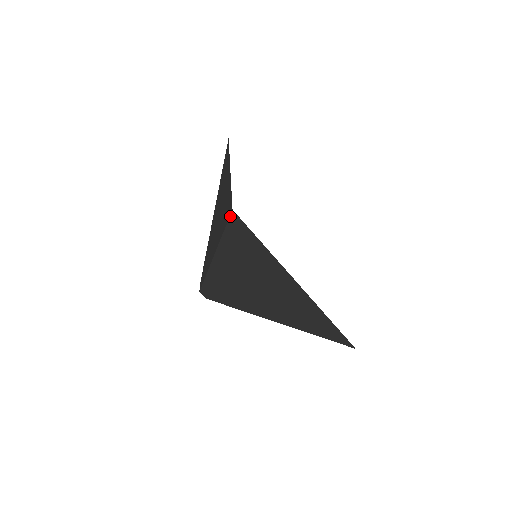
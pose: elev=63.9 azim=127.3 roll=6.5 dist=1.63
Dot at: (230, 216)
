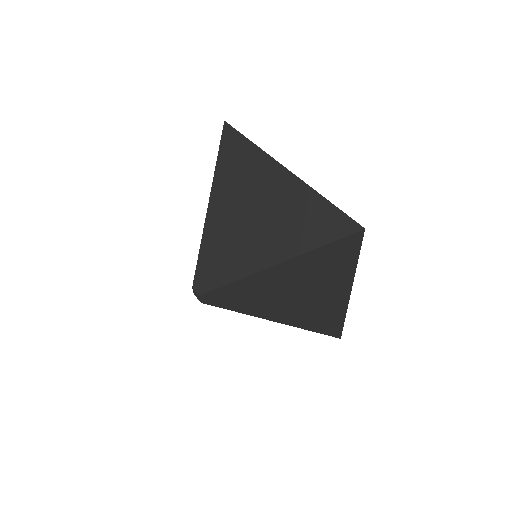
Dot at: (223, 130)
